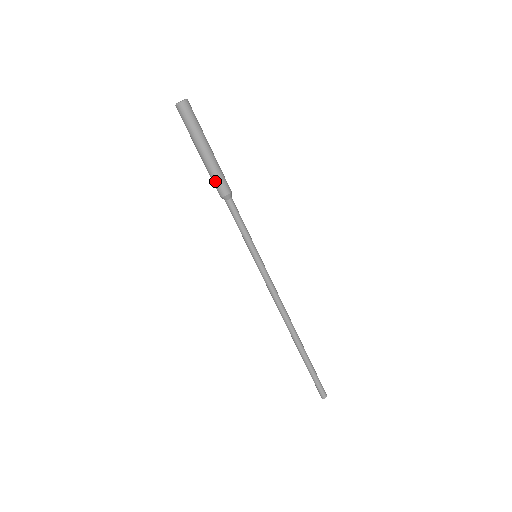
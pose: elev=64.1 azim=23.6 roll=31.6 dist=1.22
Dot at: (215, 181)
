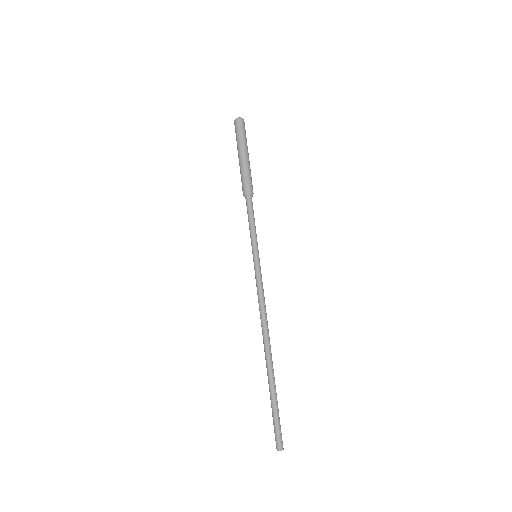
Dot at: (247, 178)
